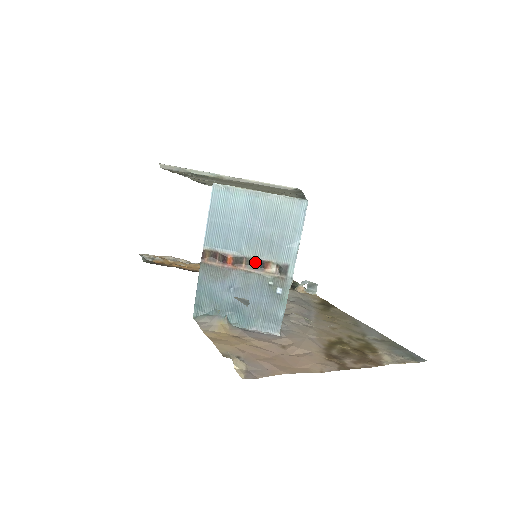
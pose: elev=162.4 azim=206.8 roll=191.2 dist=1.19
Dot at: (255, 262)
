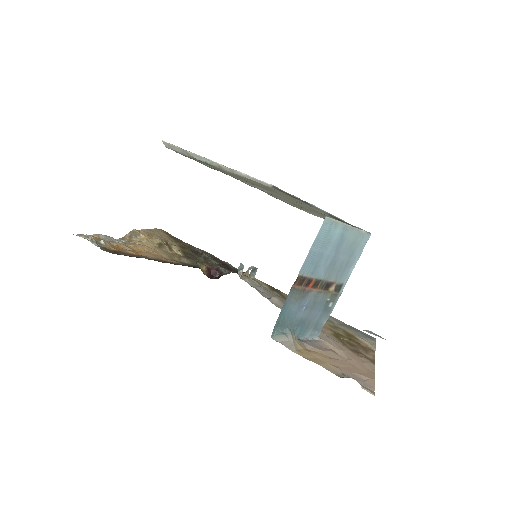
Dot at: (326, 284)
